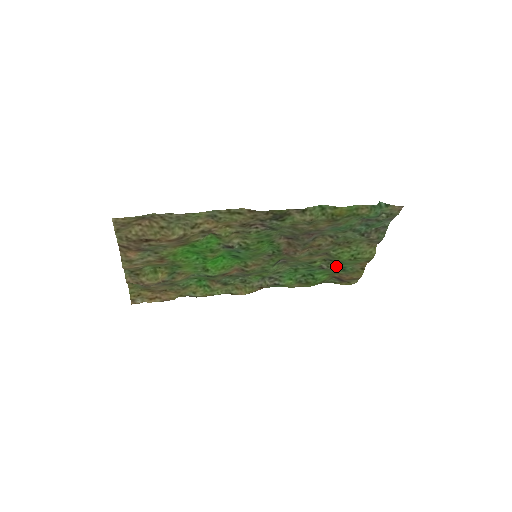
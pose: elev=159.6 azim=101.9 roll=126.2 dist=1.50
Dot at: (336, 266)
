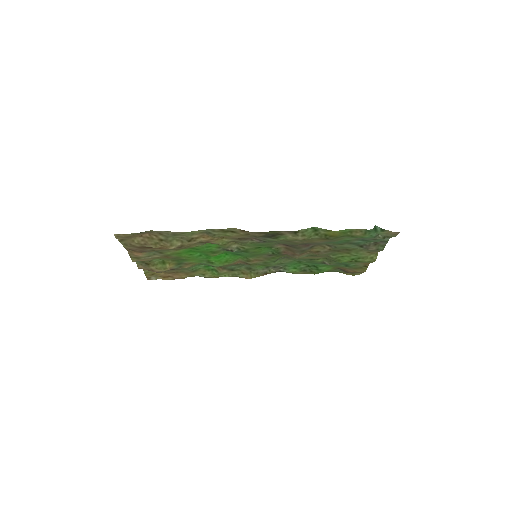
Dot at: (339, 263)
